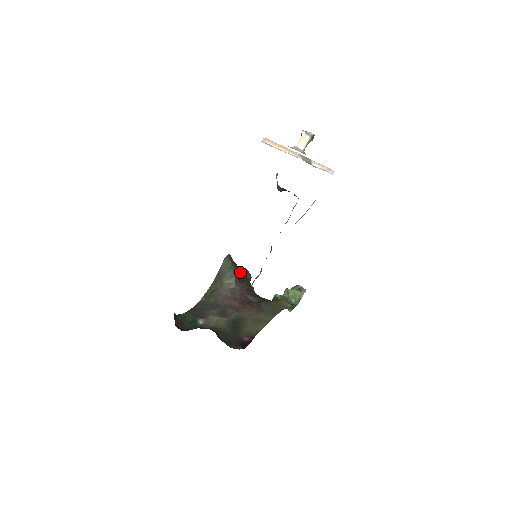
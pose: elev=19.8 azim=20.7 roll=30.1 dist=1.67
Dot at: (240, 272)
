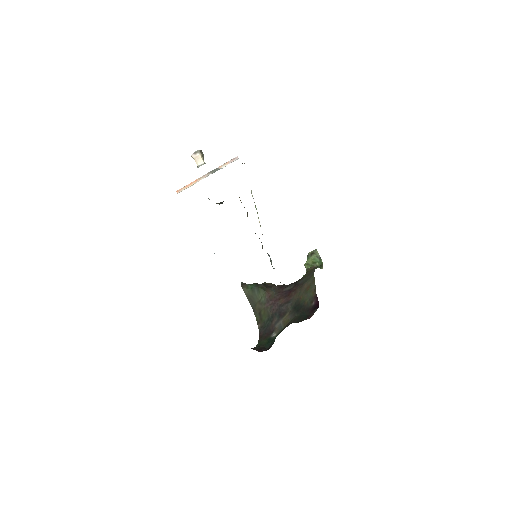
Dot at: occluded
